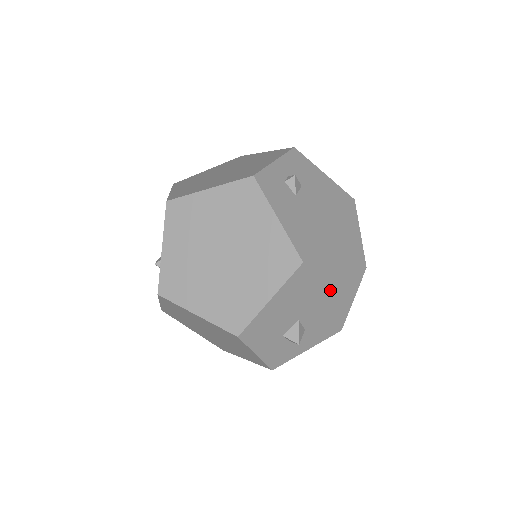
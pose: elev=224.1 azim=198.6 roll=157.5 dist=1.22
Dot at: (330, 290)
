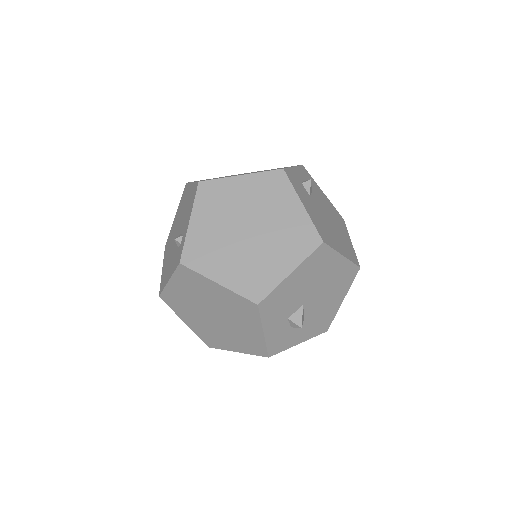
Dot at: (332, 281)
